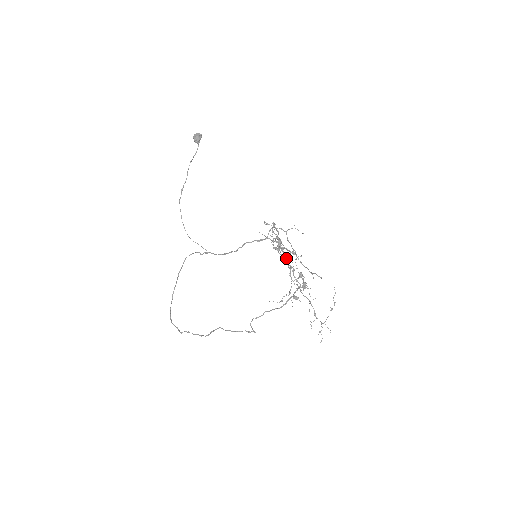
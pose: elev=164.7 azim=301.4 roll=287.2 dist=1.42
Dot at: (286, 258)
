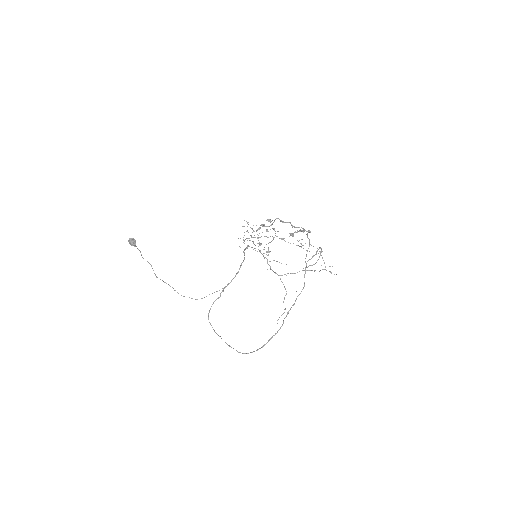
Dot at: (280, 220)
